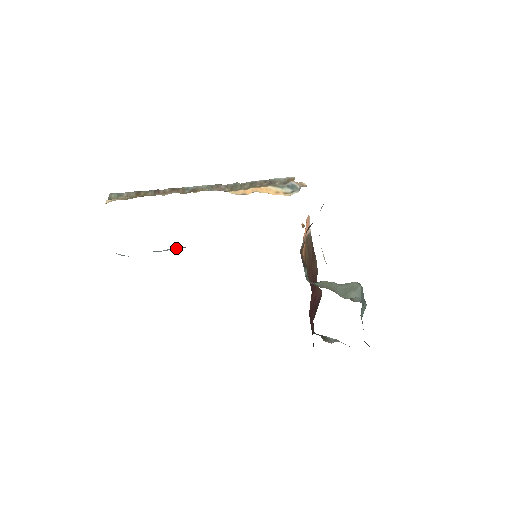
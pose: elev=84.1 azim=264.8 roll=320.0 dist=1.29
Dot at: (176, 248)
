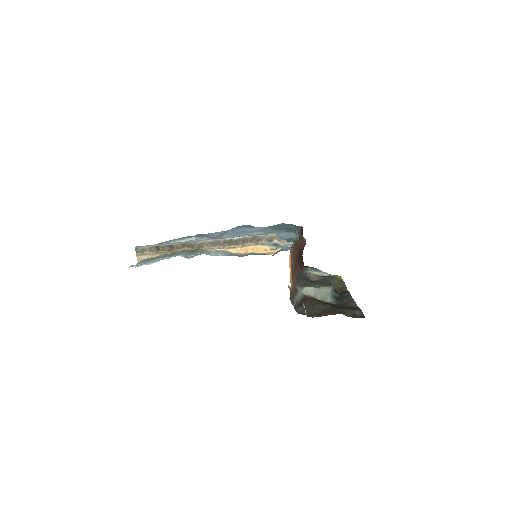
Dot at: occluded
